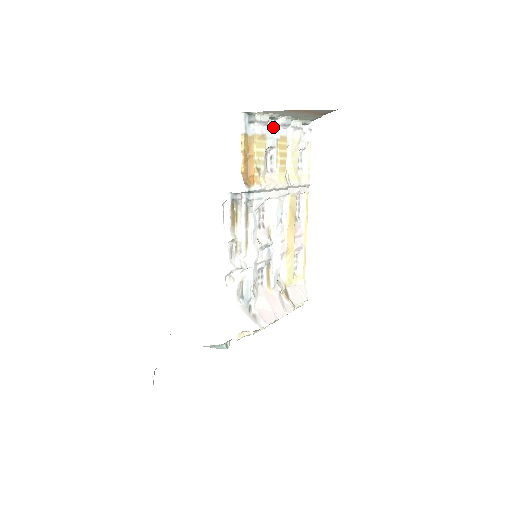
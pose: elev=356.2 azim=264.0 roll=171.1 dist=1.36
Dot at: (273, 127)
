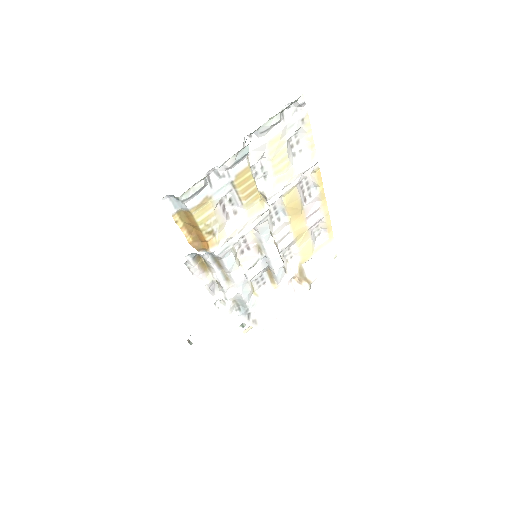
Dot at: (219, 175)
